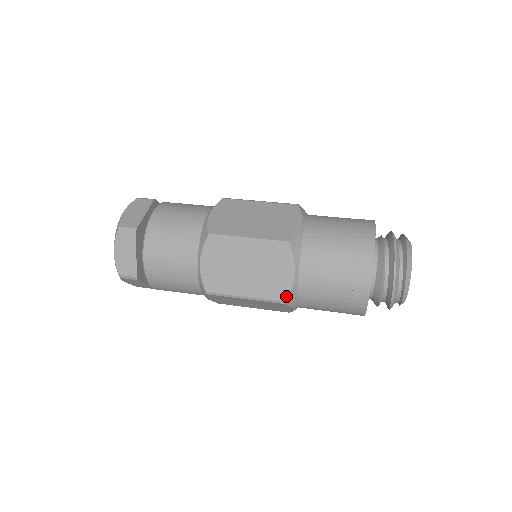
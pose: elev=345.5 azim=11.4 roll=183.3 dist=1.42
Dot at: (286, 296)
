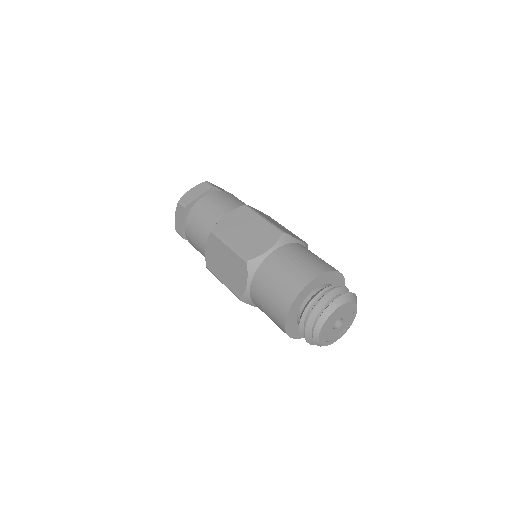
Dot at: (241, 296)
